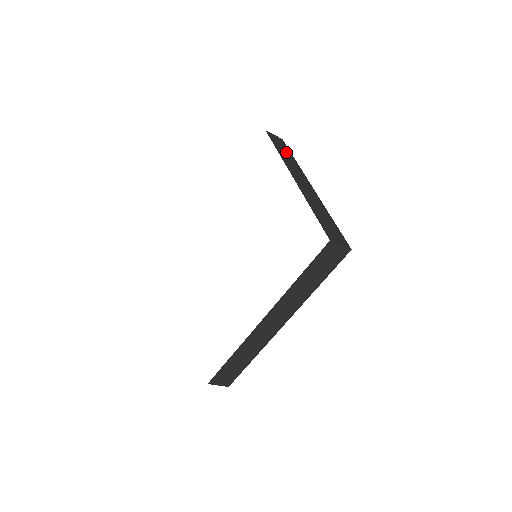
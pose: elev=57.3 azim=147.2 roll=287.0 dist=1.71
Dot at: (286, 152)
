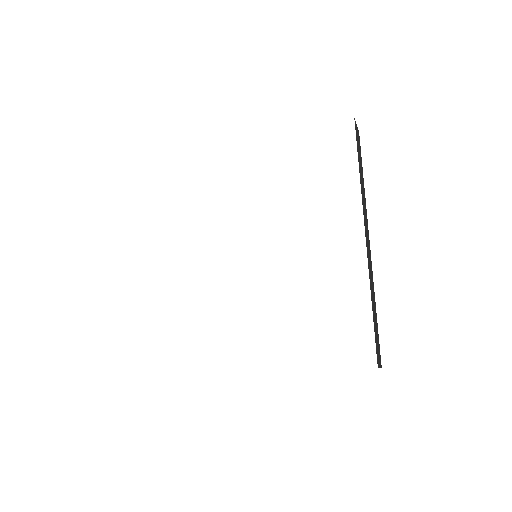
Dot at: occluded
